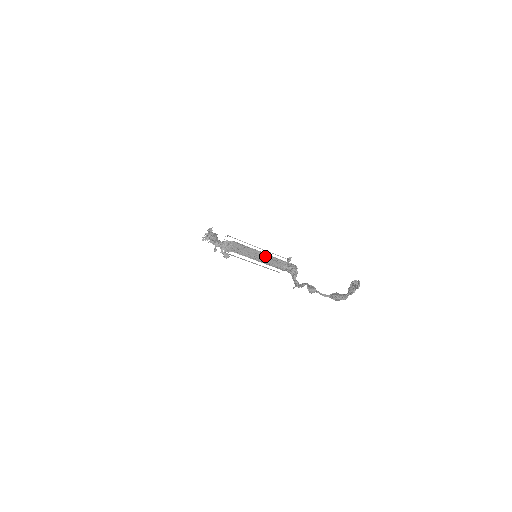
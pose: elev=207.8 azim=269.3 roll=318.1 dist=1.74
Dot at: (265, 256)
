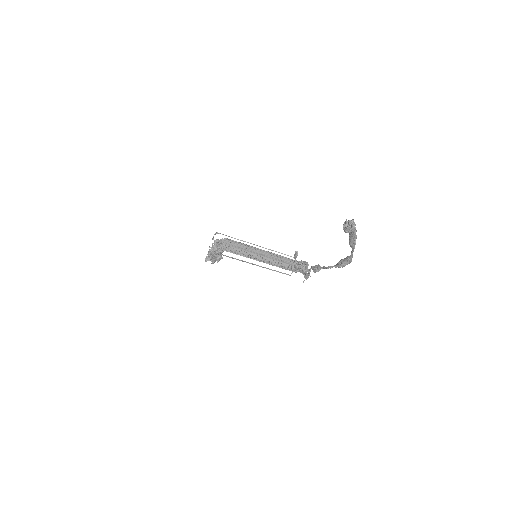
Dot at: (266, 254)
